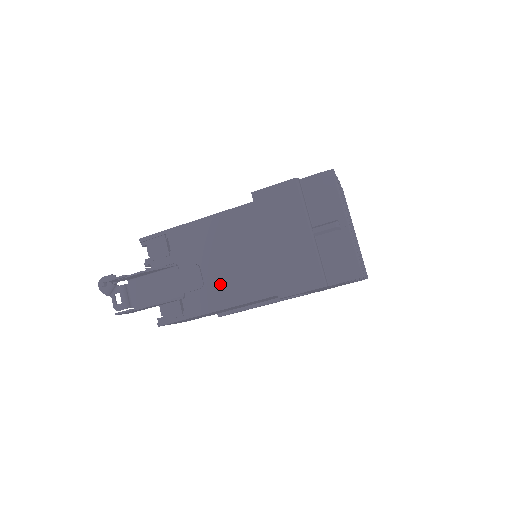
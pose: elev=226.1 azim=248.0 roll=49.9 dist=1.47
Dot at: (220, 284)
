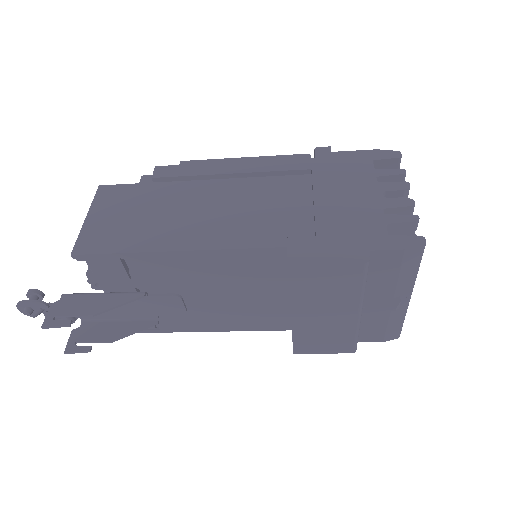
Dot at: (211, 314)
